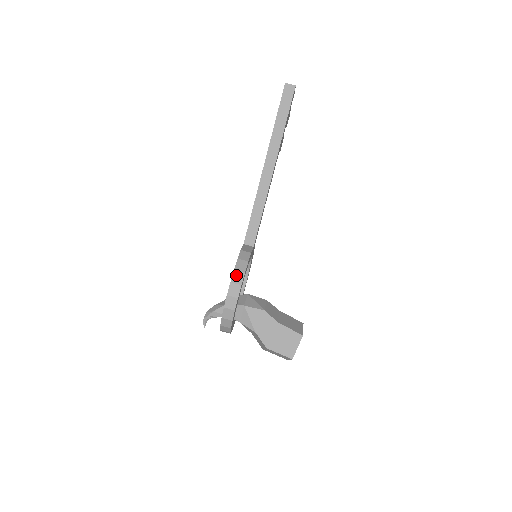
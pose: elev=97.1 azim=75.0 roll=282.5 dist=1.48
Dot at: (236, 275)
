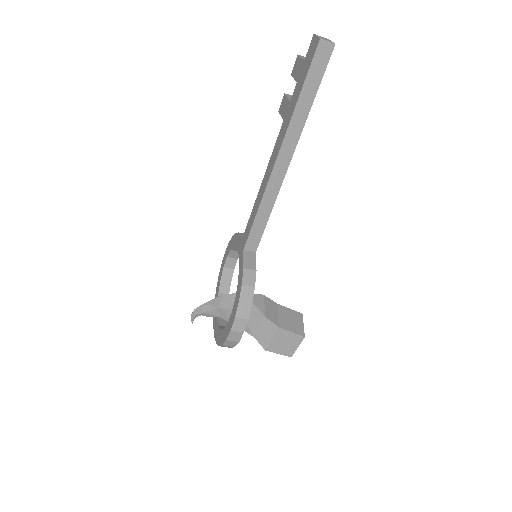
Dot at: (242, 308)
